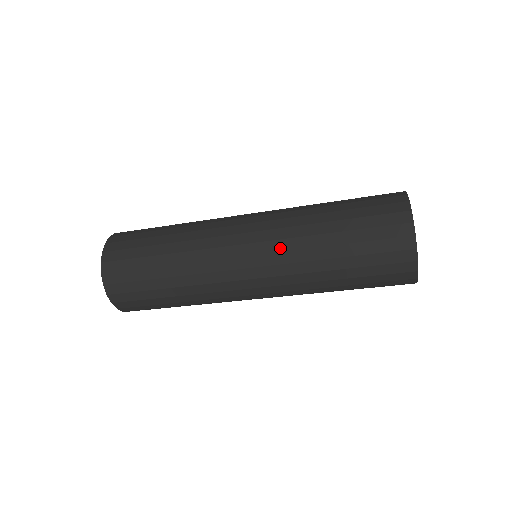
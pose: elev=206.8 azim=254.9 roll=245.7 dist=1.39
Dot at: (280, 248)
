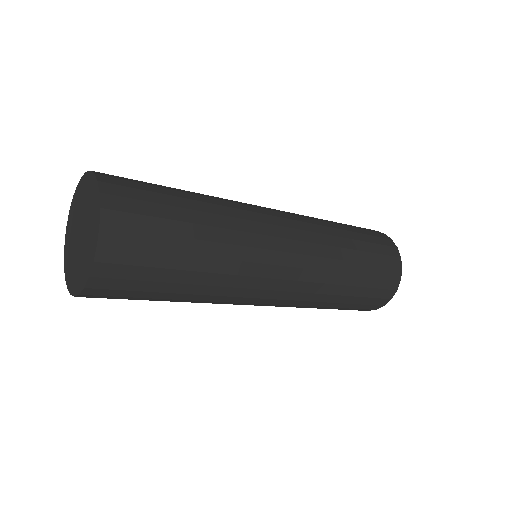
Dot at: (316, 240)
